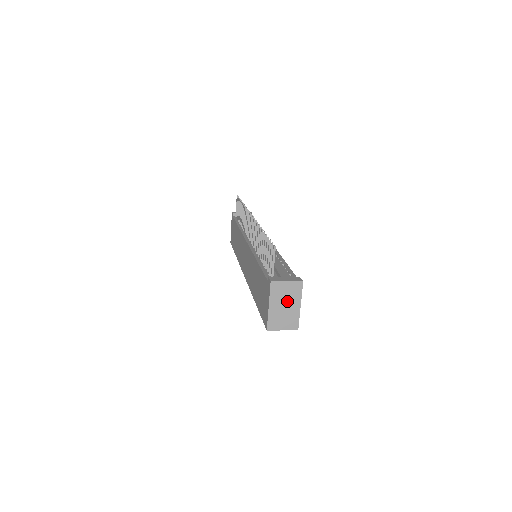
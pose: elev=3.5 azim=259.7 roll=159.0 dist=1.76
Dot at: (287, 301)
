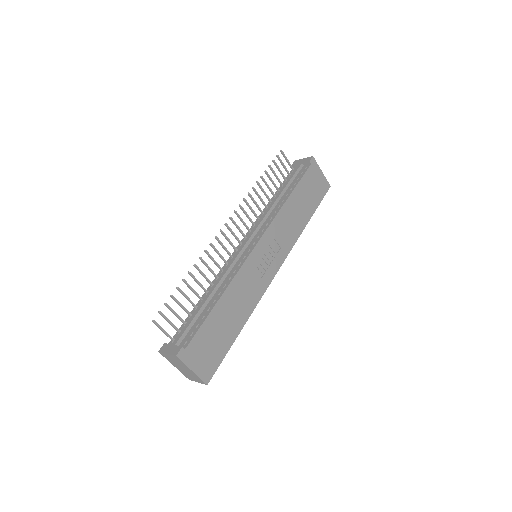
Dot at: (181, 366)
